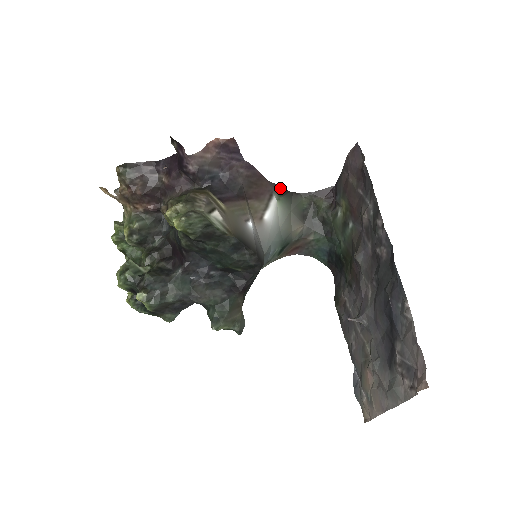
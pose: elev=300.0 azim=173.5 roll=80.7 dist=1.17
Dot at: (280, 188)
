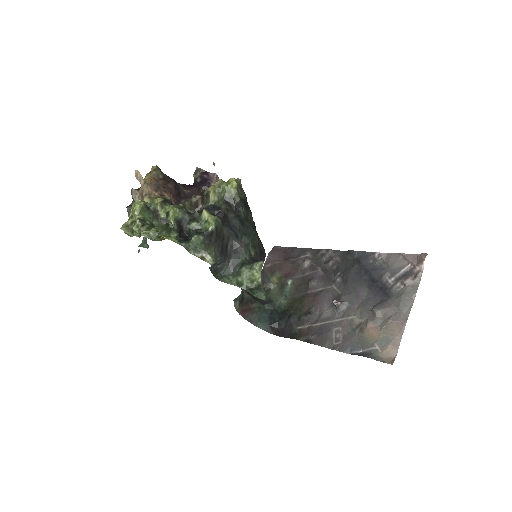
Dot at: occluded
